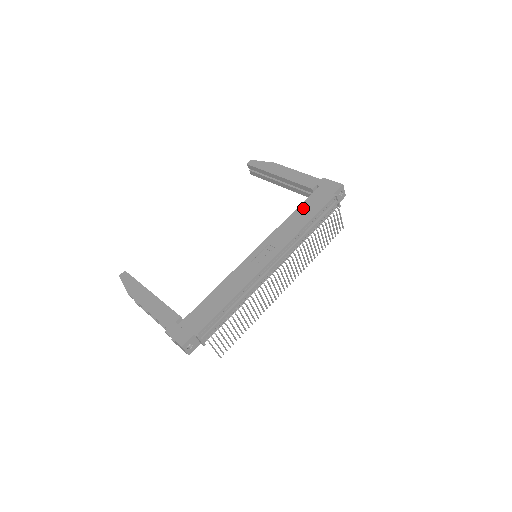
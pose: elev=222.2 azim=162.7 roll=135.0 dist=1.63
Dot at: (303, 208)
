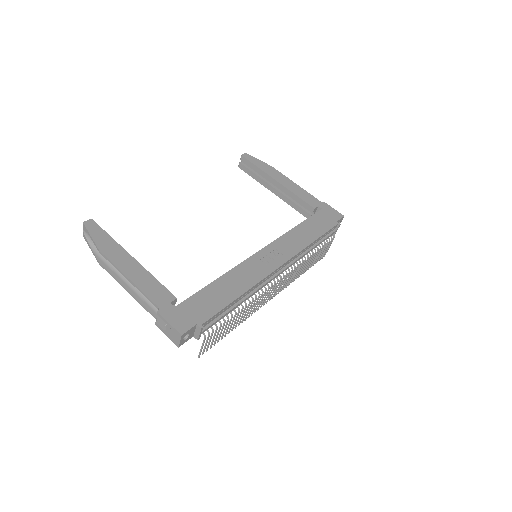
Dot at: (308, 224)
